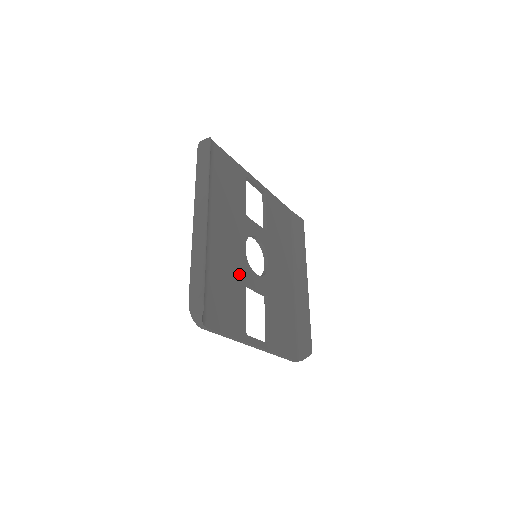
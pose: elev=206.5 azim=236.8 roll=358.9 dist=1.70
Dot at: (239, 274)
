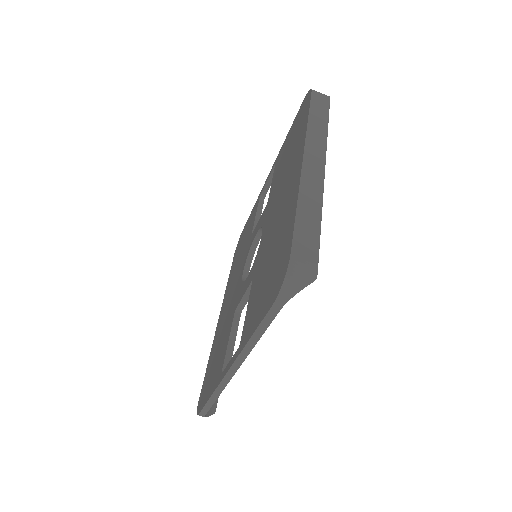
Dot at: occluded
